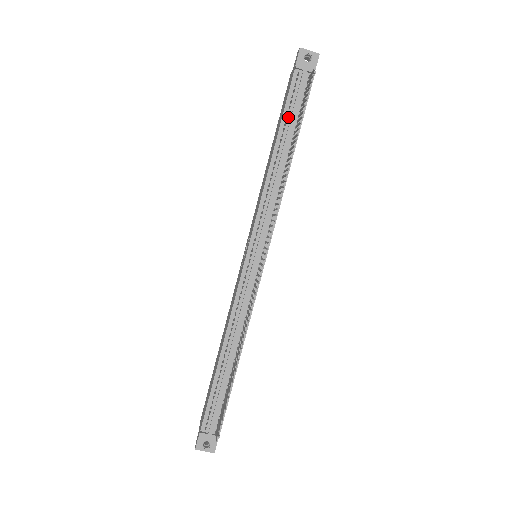
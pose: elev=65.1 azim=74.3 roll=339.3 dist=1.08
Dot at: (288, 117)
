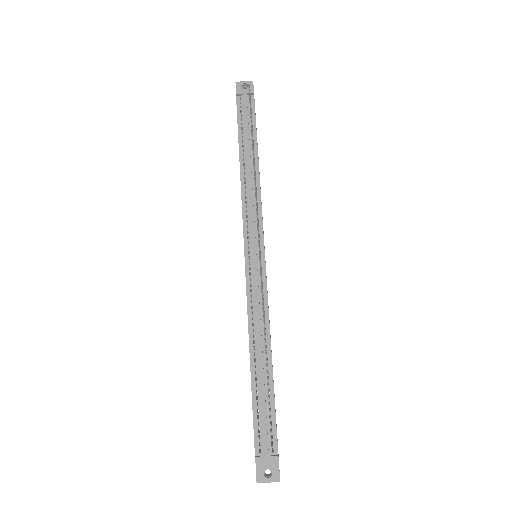
Dot at: (243, 131)
